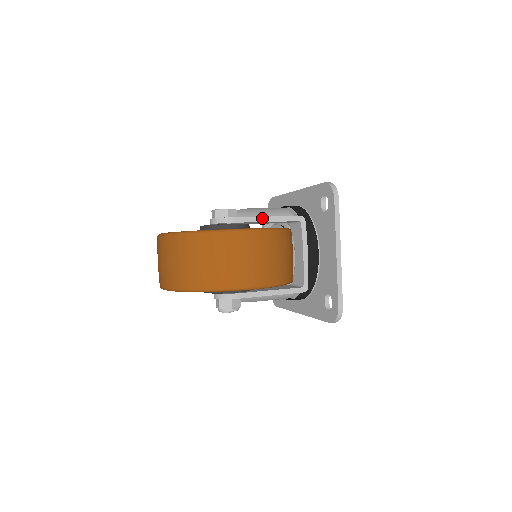
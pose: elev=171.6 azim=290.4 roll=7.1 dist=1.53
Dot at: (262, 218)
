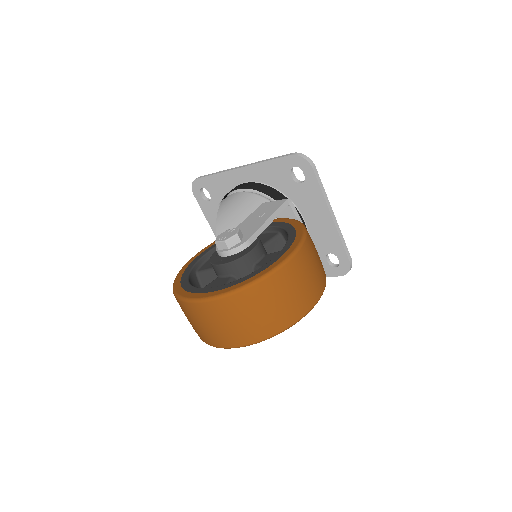
Dot at: (266, 223)
